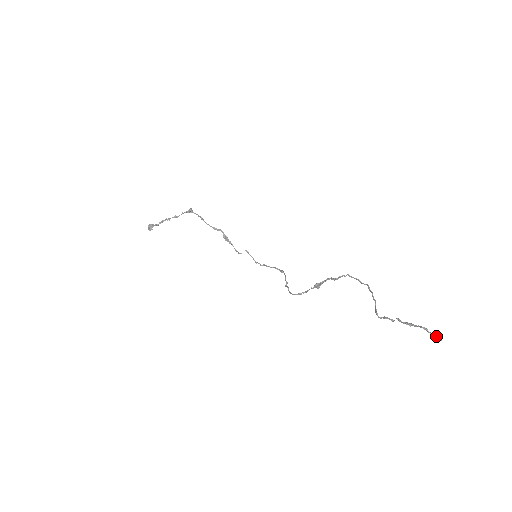
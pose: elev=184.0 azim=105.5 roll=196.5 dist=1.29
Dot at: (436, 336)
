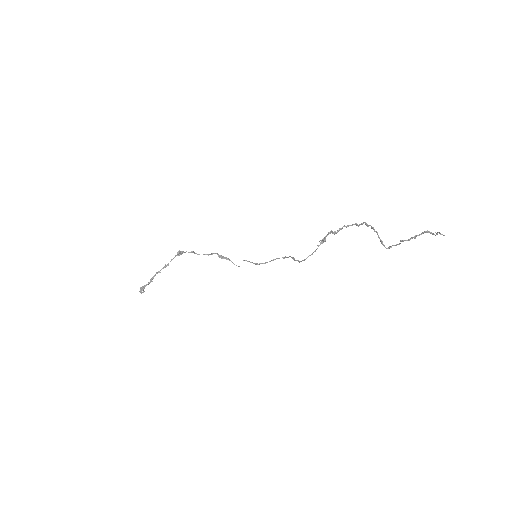
Dot at: (440, 233)
